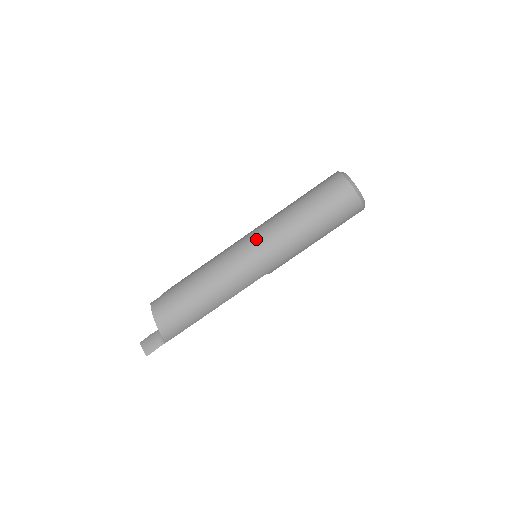
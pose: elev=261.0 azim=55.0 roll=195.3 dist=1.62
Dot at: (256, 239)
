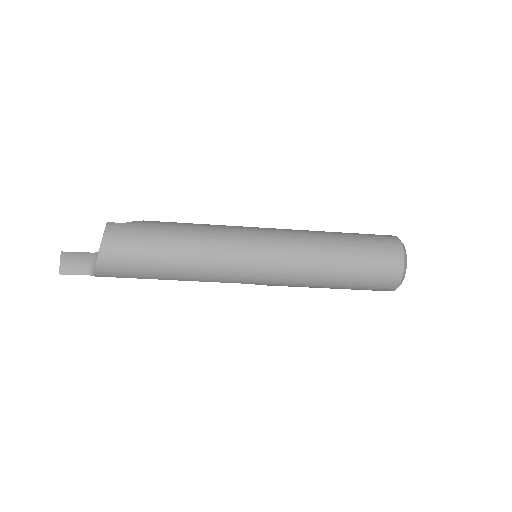
Dot at: (274, 245)
